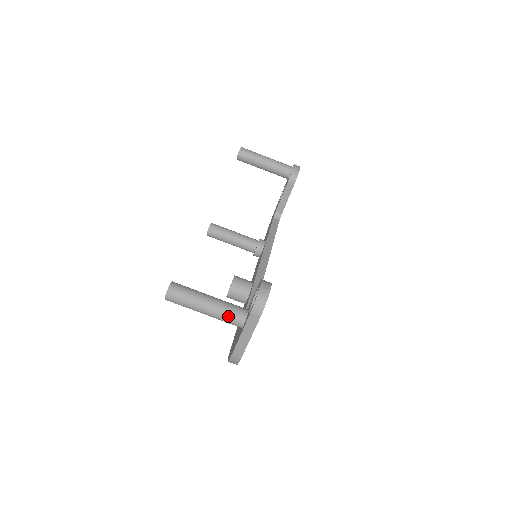
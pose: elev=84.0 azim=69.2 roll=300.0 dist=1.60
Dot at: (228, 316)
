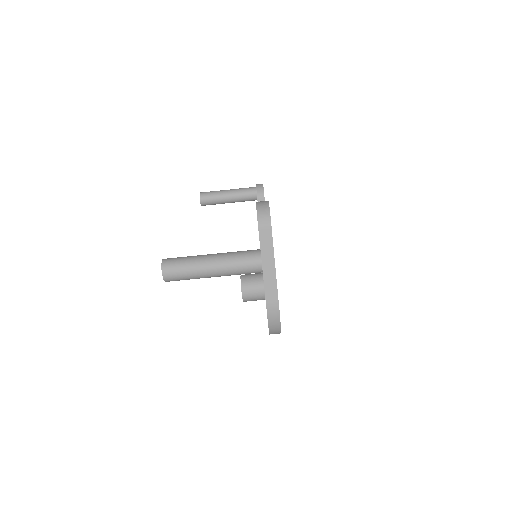
Dot at: (240, 260)
